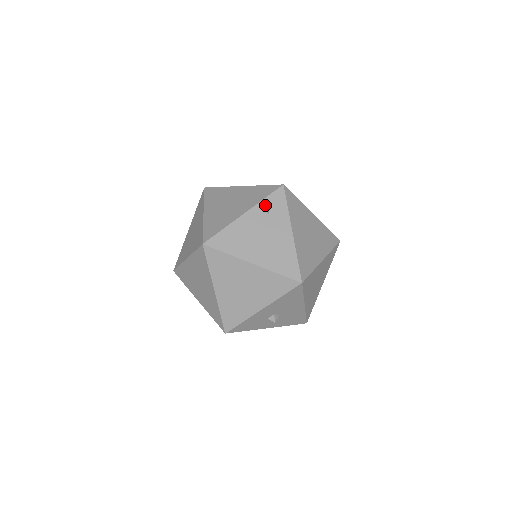
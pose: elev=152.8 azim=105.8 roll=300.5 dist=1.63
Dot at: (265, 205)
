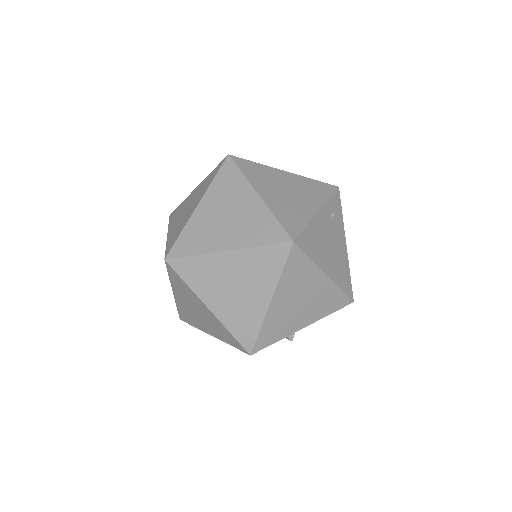
Dot at: (330, 206)
